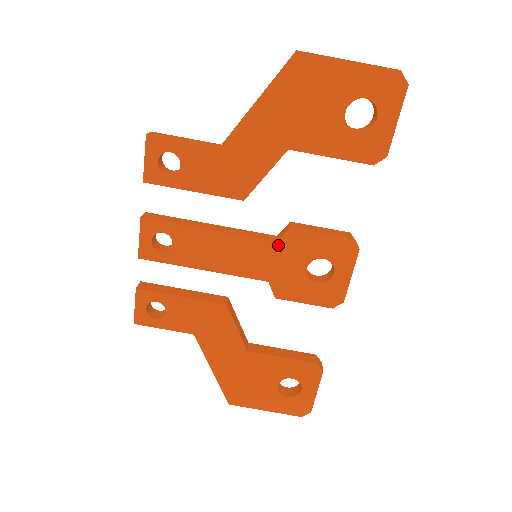
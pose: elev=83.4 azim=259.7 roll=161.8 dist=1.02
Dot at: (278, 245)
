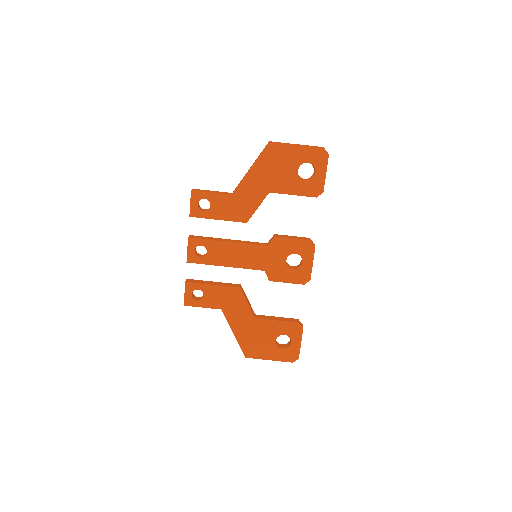
Dot at: (268, 247)
